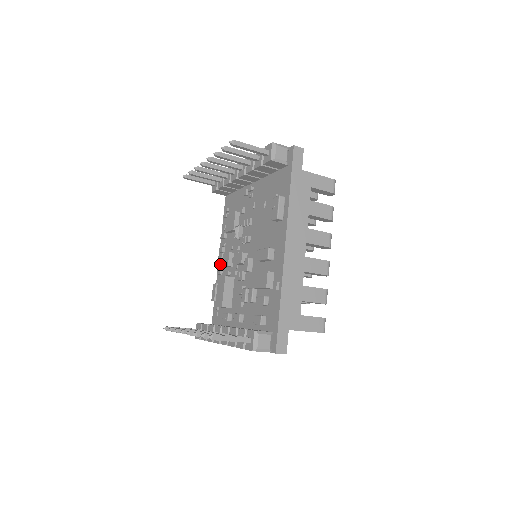
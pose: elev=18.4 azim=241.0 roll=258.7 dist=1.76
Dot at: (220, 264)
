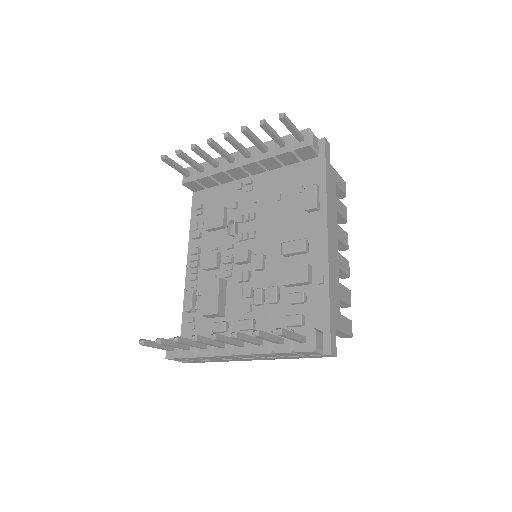
Dot at: (191, 268)
